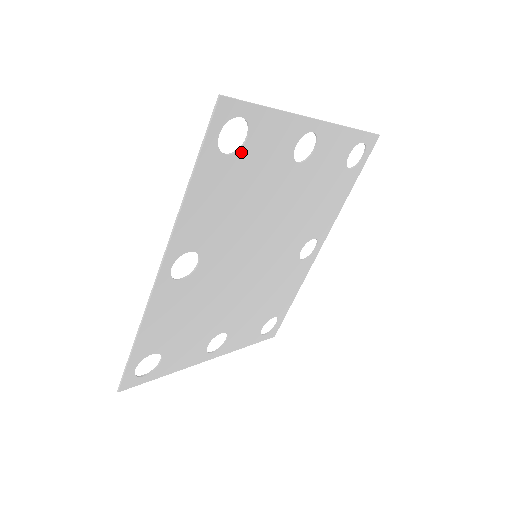
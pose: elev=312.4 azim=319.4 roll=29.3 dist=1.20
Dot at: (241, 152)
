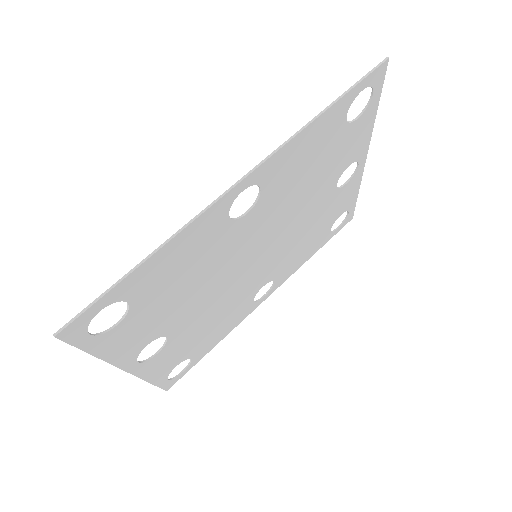
Dot at: (347, 126)
